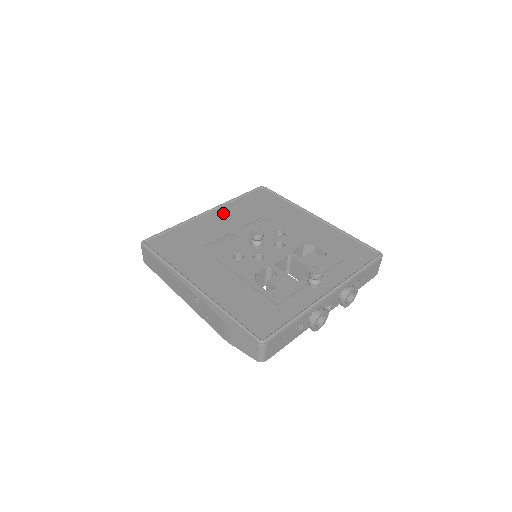
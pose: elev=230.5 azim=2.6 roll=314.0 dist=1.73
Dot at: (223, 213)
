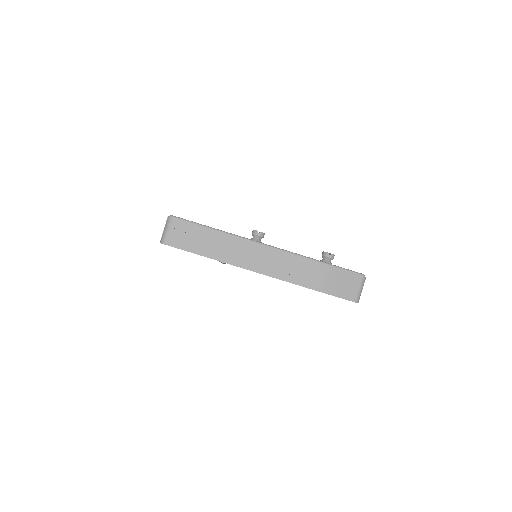
Dot at: occluded
